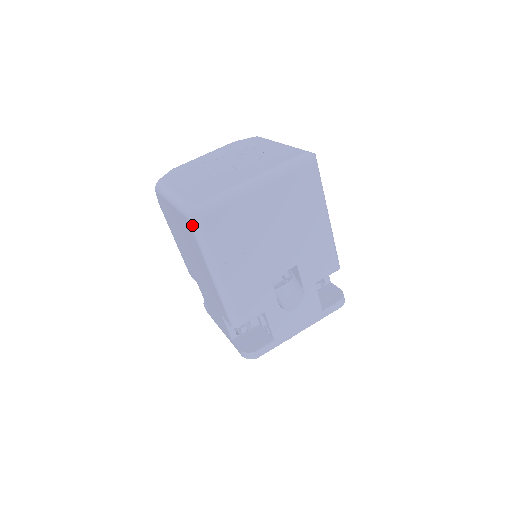
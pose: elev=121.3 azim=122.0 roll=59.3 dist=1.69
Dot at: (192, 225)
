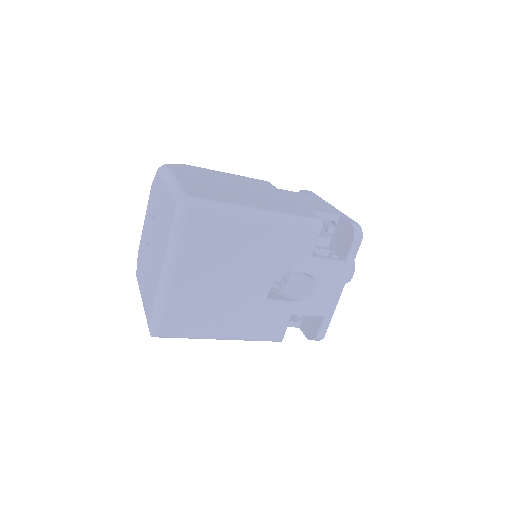
Dot at: (163, 337)
